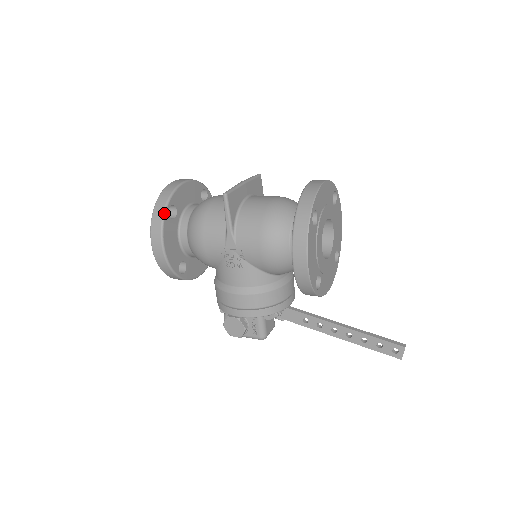
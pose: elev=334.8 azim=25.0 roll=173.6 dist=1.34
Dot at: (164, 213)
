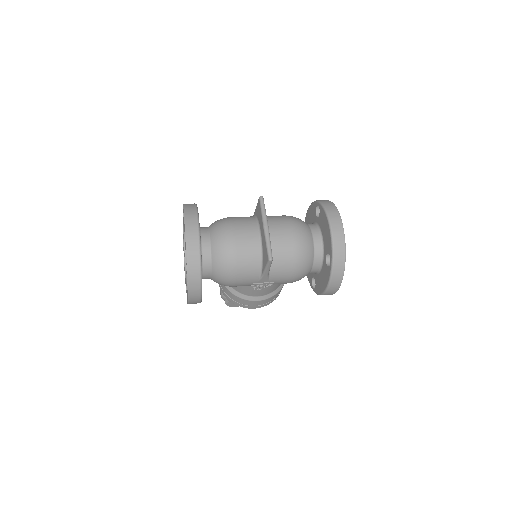
Dot at: (201, 276)
